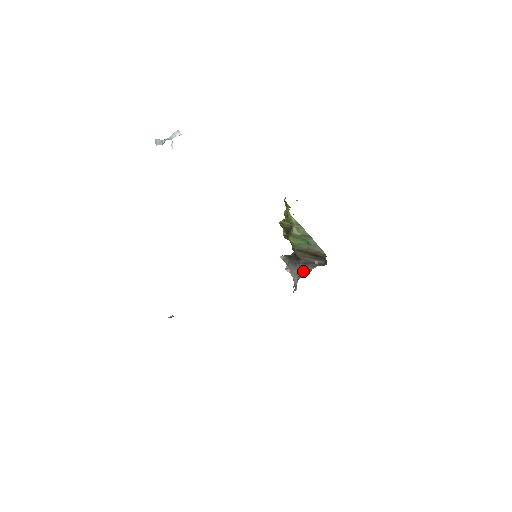
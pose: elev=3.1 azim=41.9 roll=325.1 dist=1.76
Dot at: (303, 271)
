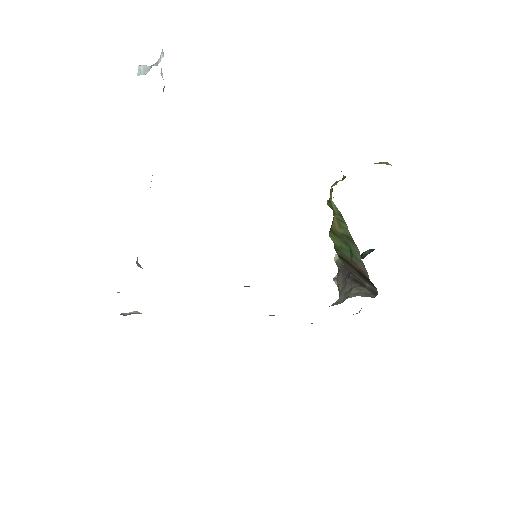
Dot at: (343, 294)
